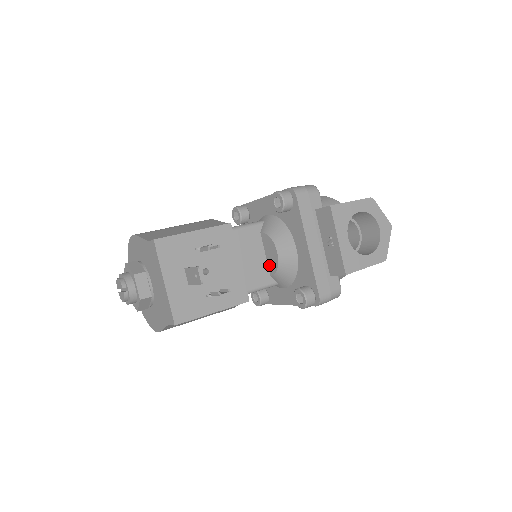
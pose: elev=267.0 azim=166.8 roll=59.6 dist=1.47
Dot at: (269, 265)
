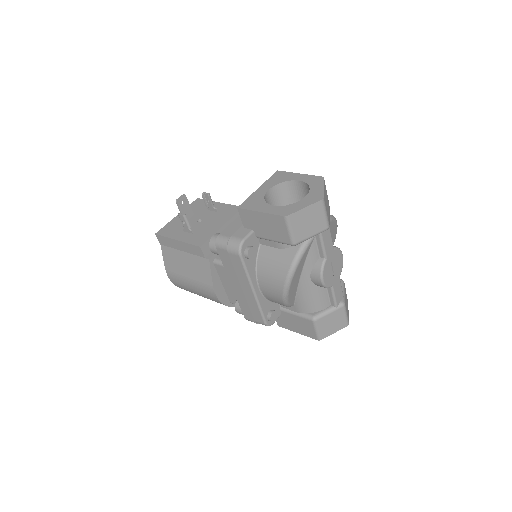
Dot at: occluded
